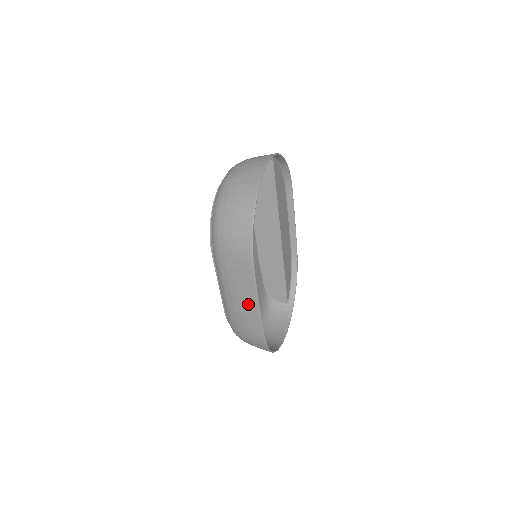
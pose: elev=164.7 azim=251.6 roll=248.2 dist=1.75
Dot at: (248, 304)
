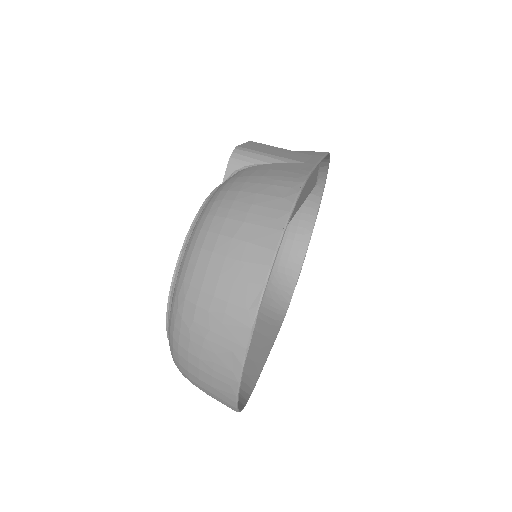
Dot at: (255, 347)
